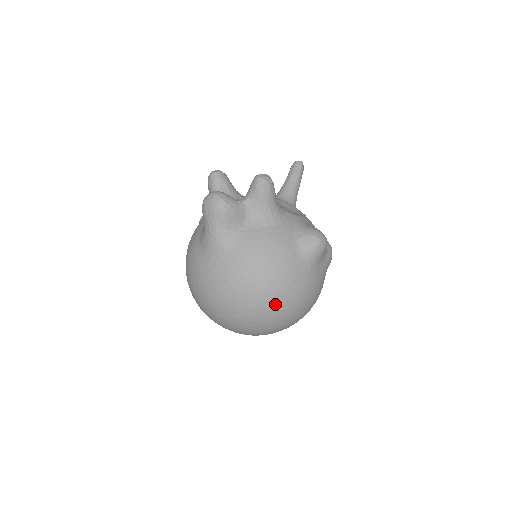
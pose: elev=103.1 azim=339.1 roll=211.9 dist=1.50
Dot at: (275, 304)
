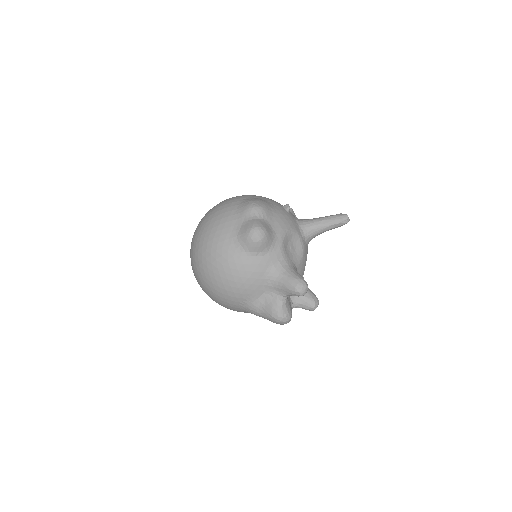
Dot at: occluded
